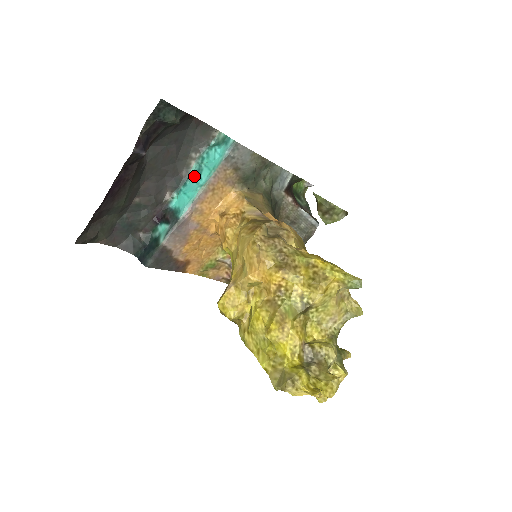
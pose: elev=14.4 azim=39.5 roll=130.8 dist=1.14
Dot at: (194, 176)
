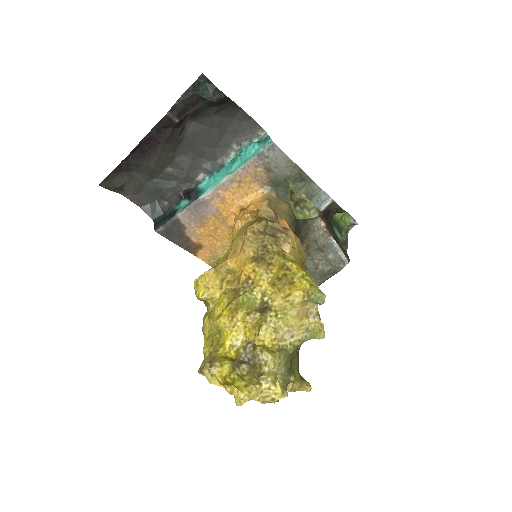
Dot at: (228, 165)
